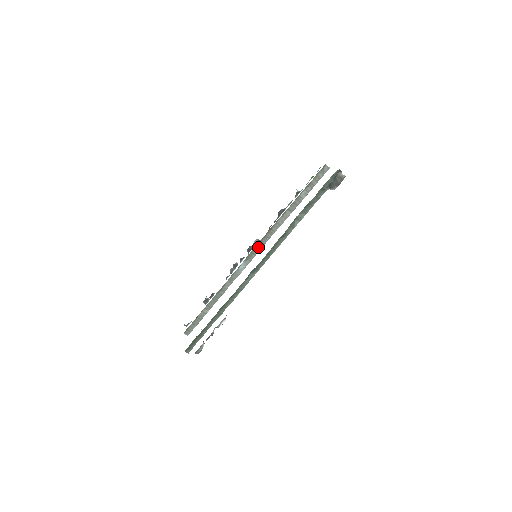
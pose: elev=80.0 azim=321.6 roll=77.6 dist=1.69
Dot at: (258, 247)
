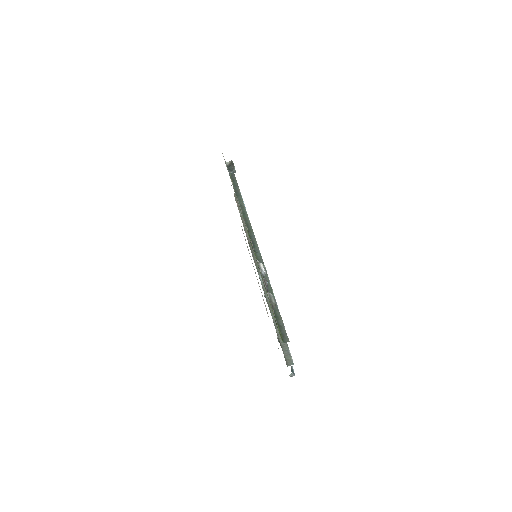
Dot at: occluded
